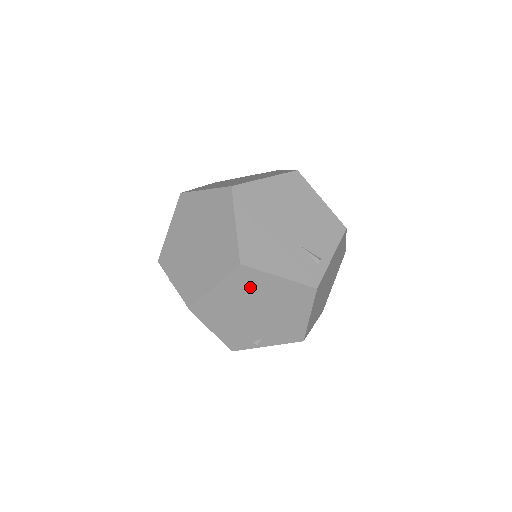
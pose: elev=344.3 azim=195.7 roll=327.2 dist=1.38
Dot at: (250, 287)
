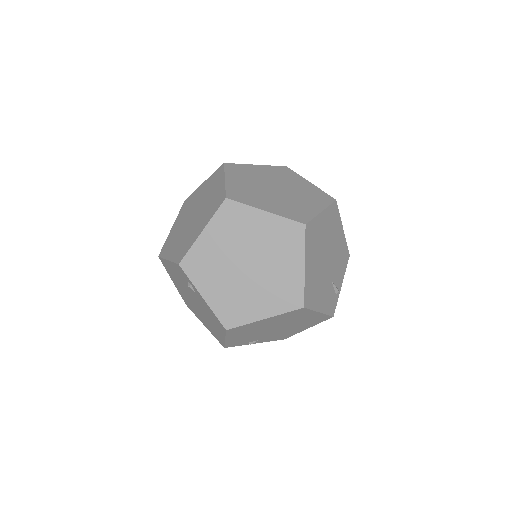
Dot at: (292, 318)
